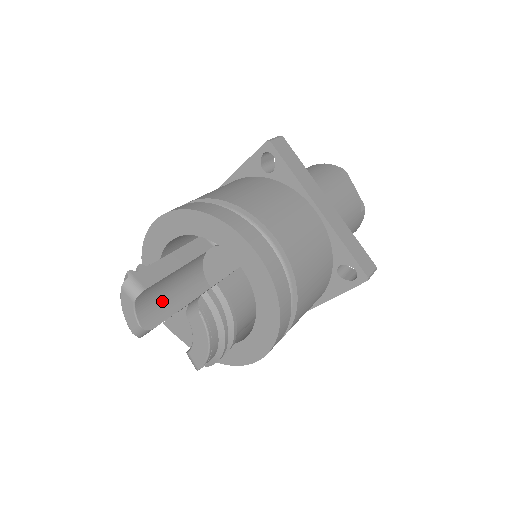
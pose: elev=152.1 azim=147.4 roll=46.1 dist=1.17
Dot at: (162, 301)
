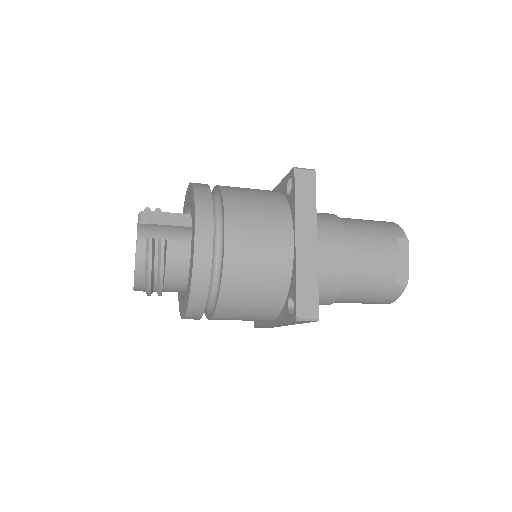
Dot at: occluded
